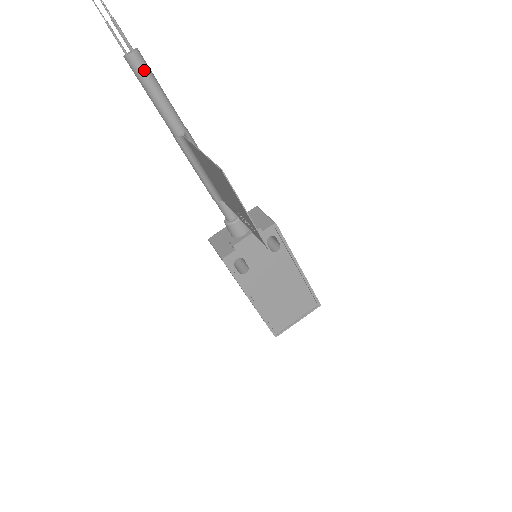
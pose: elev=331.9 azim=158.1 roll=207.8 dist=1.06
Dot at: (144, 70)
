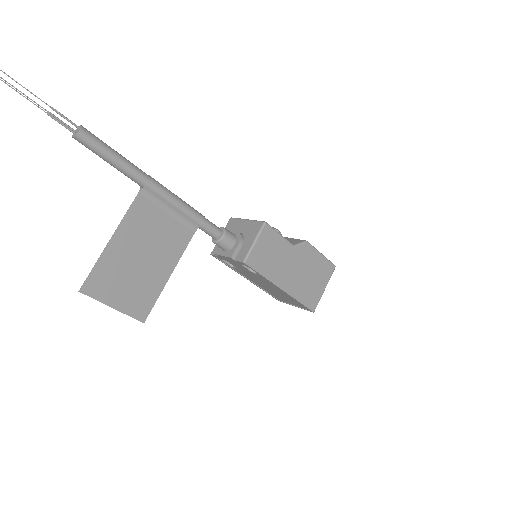
Dot at: (89, 148)
